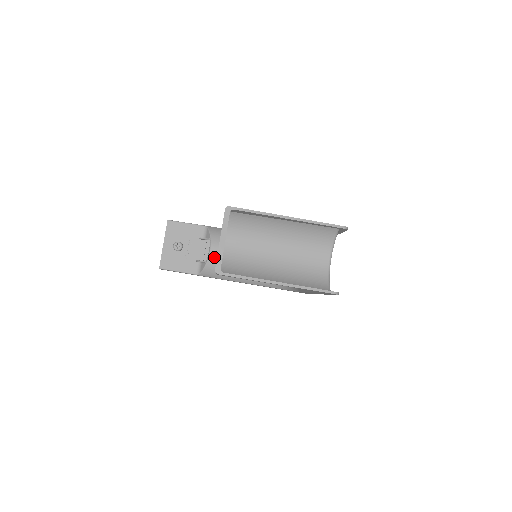
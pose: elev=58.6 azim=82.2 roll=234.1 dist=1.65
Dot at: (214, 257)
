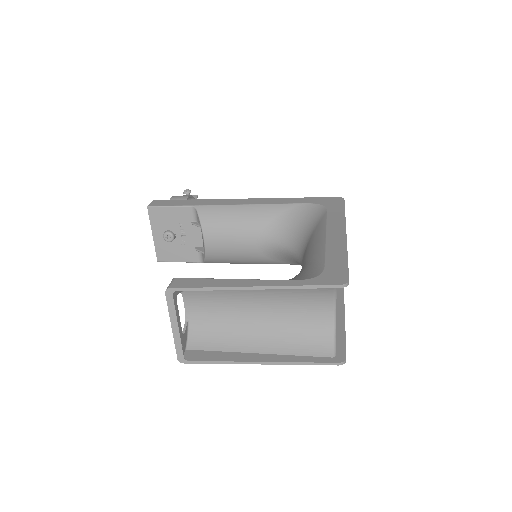
Dot at: (211, 249)
